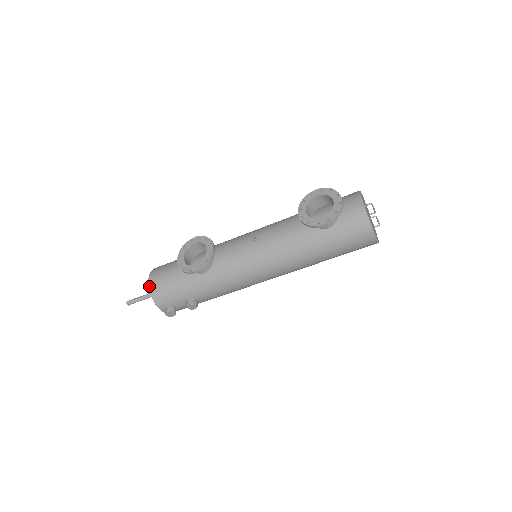
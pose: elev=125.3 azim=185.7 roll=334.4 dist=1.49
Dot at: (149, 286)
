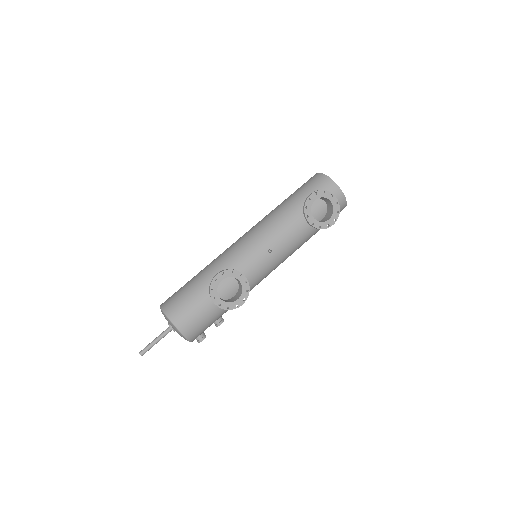
Dot at: (183, 334)
